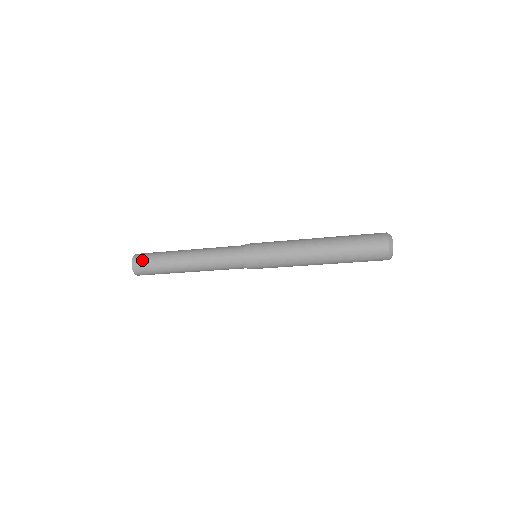
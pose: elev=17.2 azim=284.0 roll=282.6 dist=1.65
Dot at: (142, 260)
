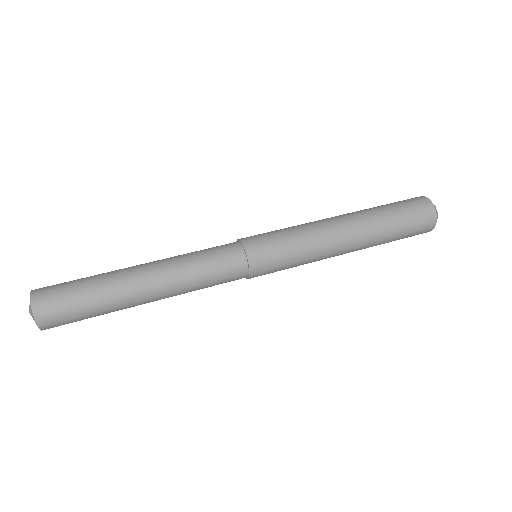
Dot at: (57, 311)
